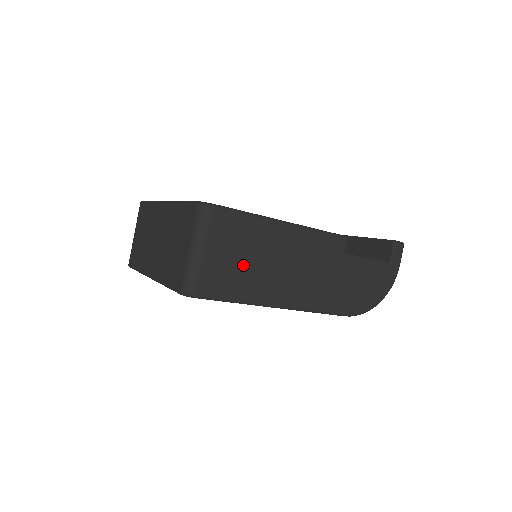
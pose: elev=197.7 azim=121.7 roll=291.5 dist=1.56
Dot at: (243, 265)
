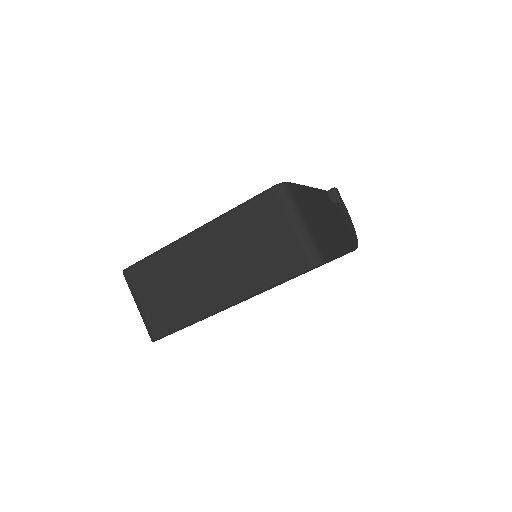
Dot at: (320, 227)
